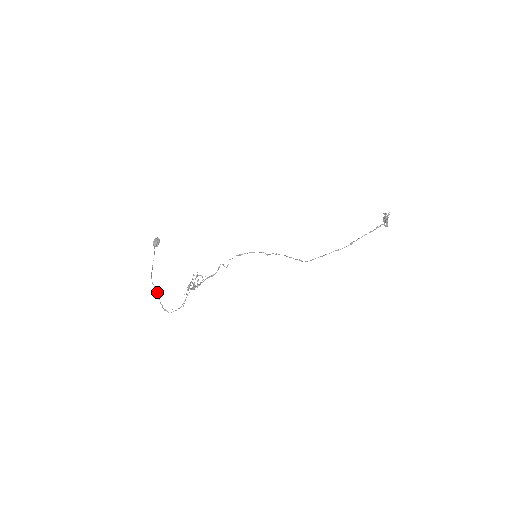
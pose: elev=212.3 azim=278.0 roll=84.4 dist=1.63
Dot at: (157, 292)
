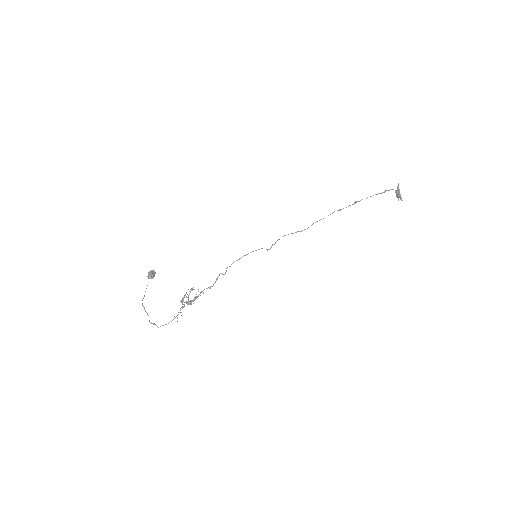
Dot at: (147, 313)
